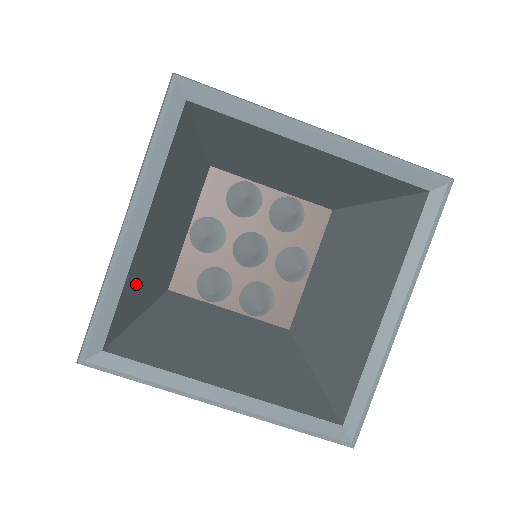
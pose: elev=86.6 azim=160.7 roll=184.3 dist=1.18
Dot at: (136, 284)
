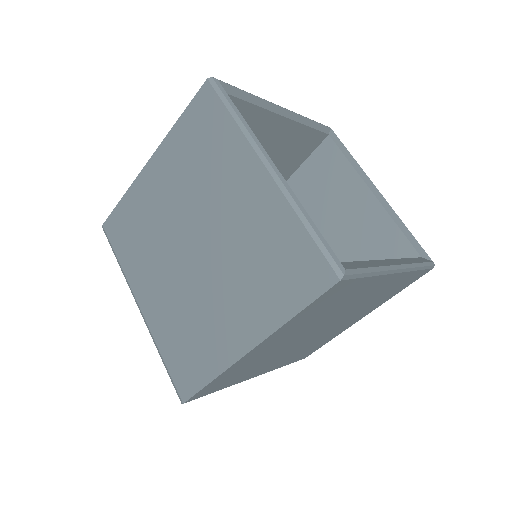
Dot at: occluded
